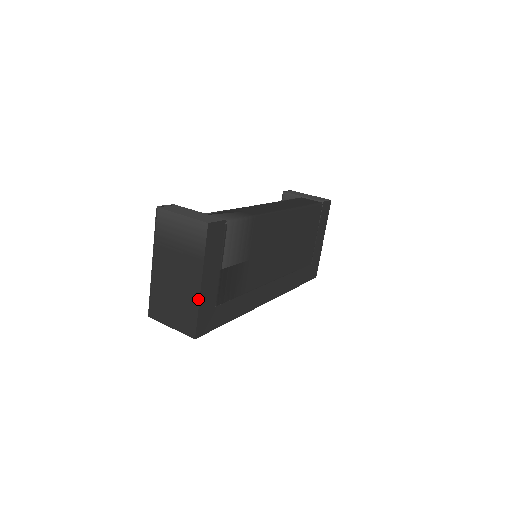
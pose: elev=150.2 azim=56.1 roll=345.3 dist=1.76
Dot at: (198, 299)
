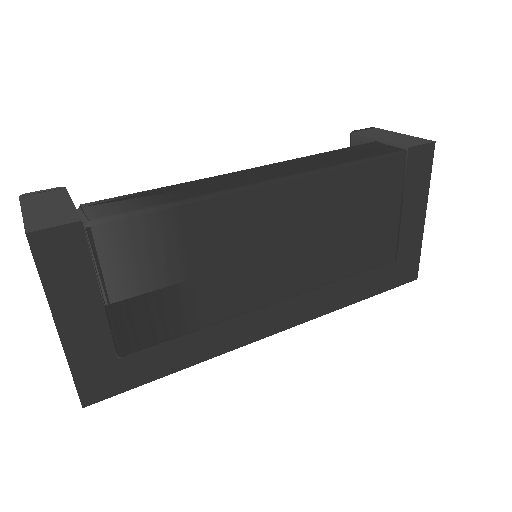
Dot at: (64, 352)
